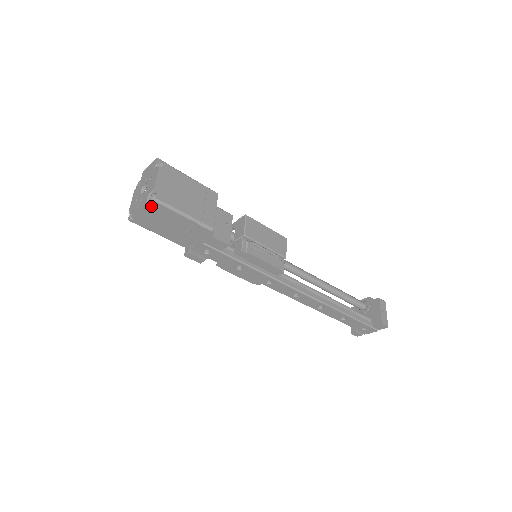
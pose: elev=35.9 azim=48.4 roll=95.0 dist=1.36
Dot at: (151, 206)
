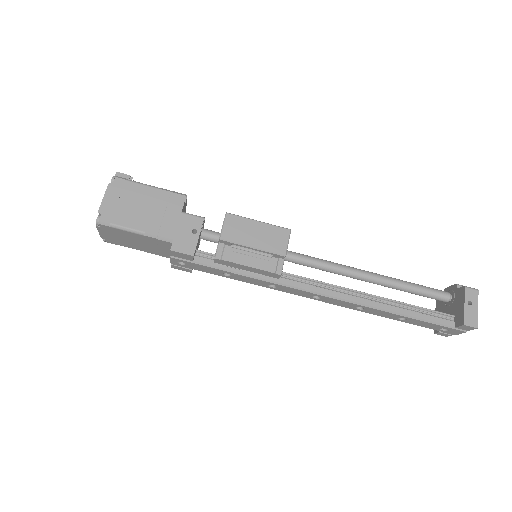
Dot at: (103, 228)
